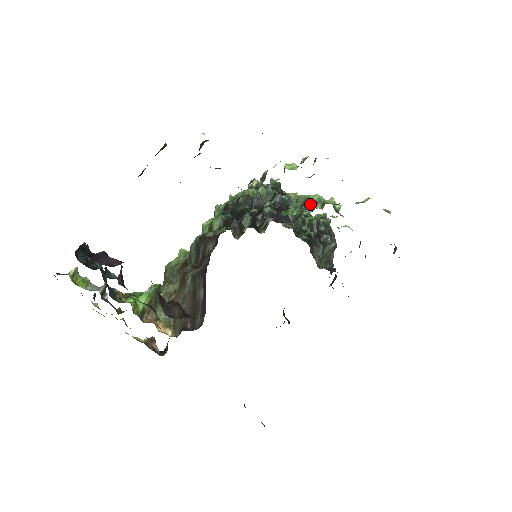
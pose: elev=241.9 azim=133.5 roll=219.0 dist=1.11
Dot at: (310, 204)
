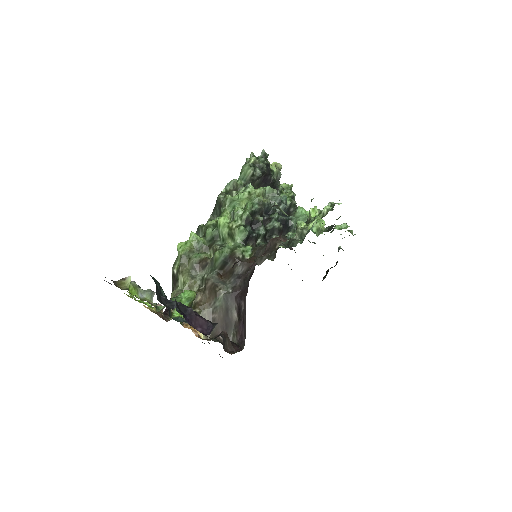
Dot at: occluded
